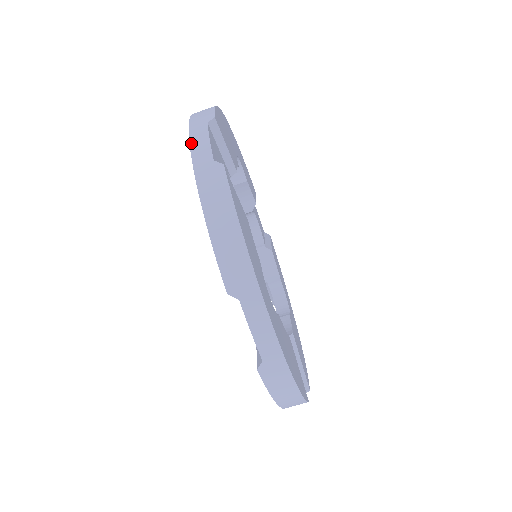
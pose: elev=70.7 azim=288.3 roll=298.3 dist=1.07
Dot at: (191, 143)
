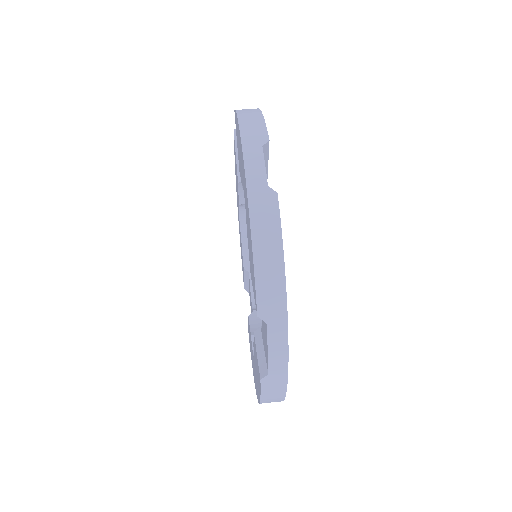
Dot at: occluded
